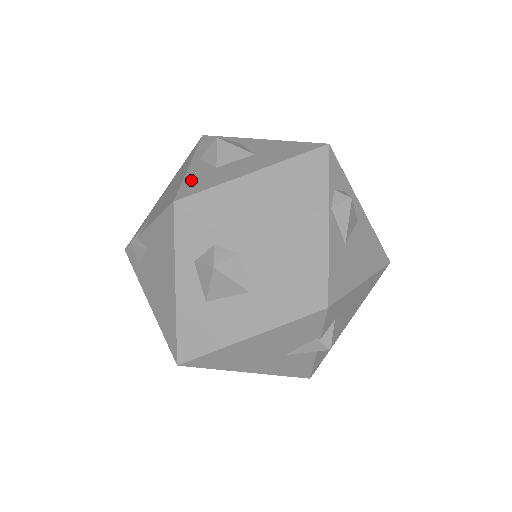
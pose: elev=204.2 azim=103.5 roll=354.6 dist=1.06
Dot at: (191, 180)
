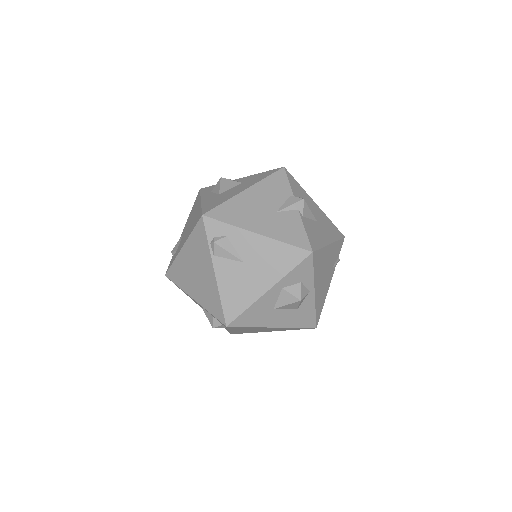
Dot at: occluded
